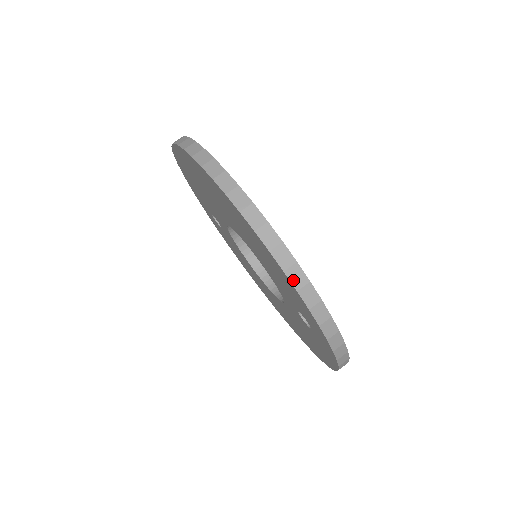
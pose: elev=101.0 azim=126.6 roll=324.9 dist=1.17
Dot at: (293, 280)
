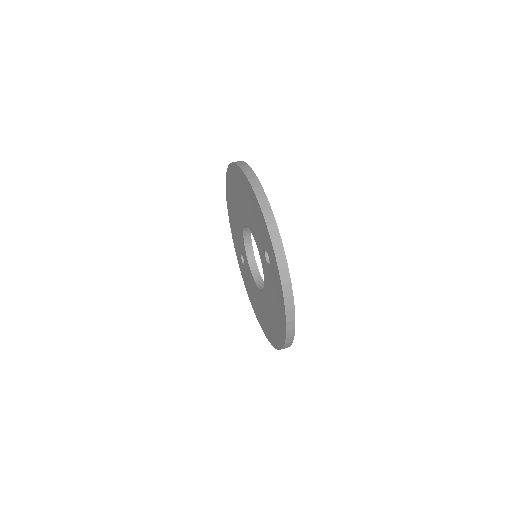
Dot at: (257, 193)
